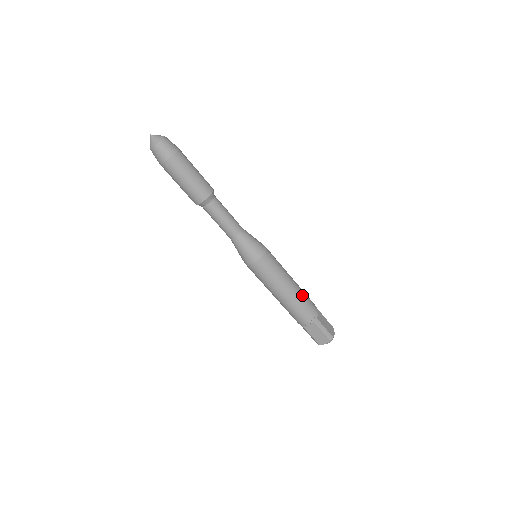
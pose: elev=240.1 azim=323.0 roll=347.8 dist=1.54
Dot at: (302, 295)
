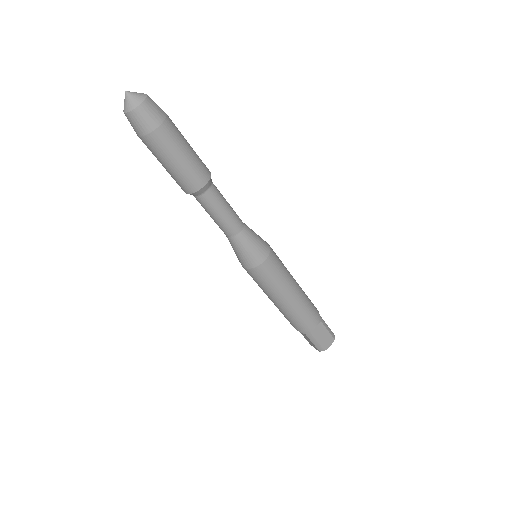
Dot at: (304, 292)
